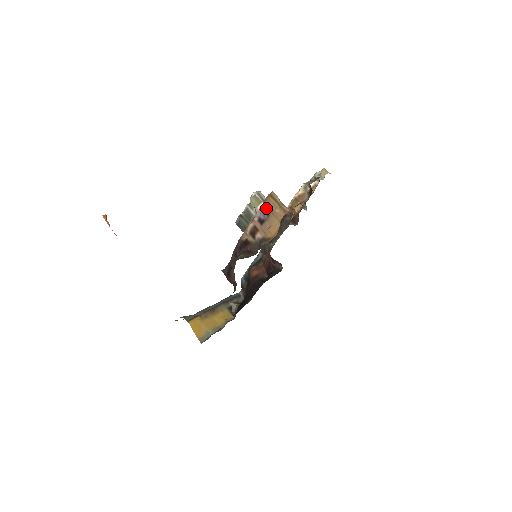
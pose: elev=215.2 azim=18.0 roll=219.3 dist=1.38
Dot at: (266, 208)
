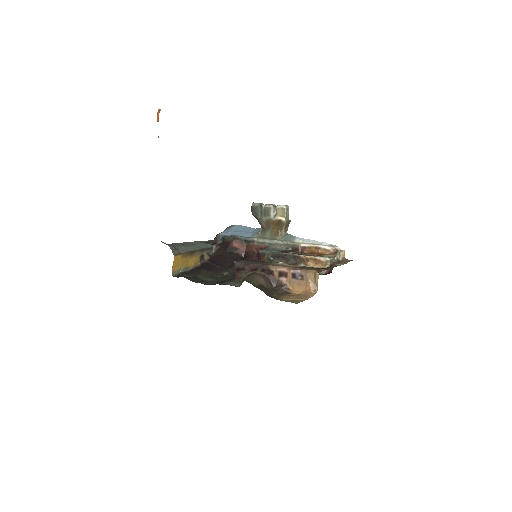
Dot at: (305, 275)
